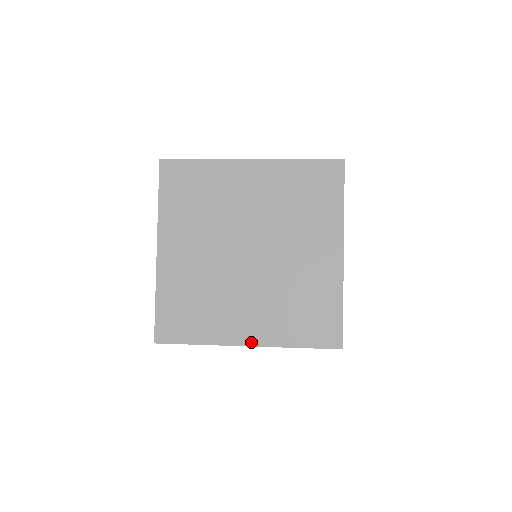
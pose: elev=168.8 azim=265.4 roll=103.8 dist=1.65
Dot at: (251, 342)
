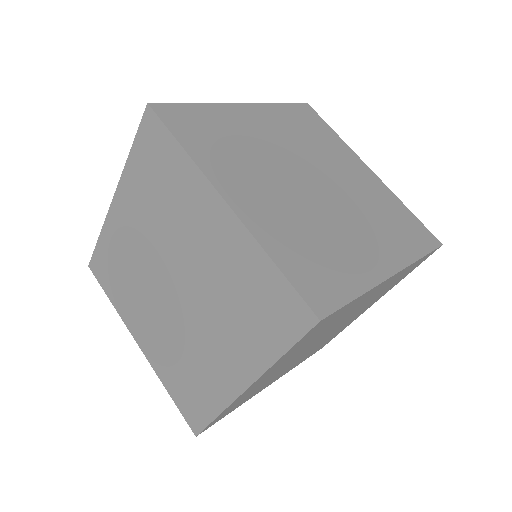
Dot at: (245, 383)
